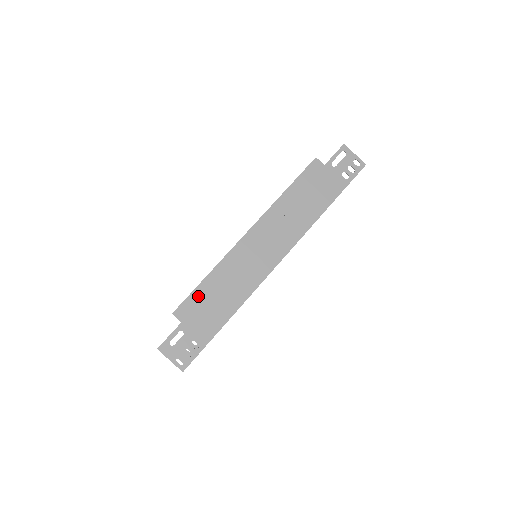
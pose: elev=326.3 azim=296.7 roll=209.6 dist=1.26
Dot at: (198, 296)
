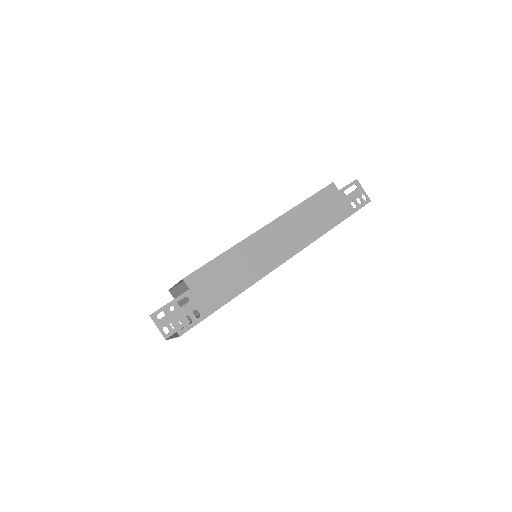
Dot at: (210, 269)
